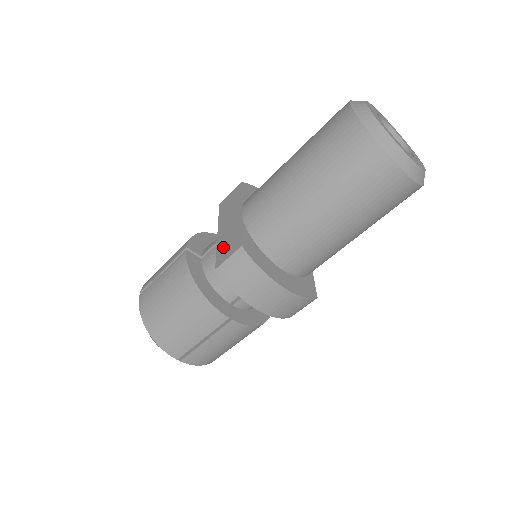
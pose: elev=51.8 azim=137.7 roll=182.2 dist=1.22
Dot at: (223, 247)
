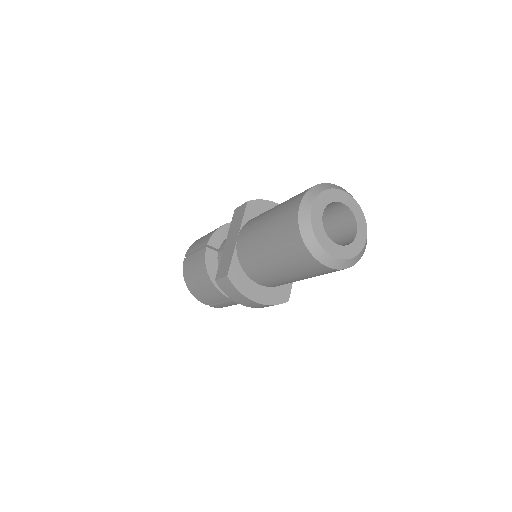
Dot at: (222, 263)
